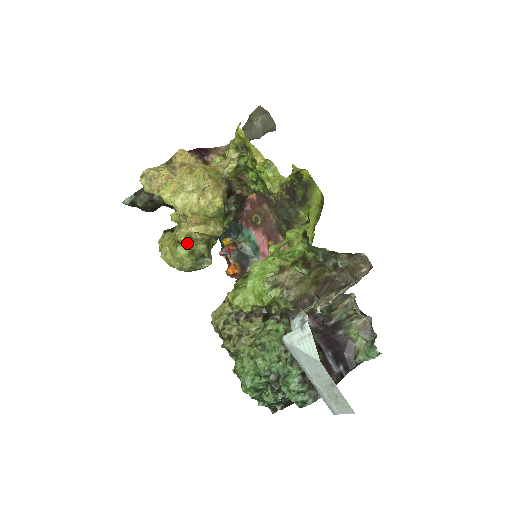
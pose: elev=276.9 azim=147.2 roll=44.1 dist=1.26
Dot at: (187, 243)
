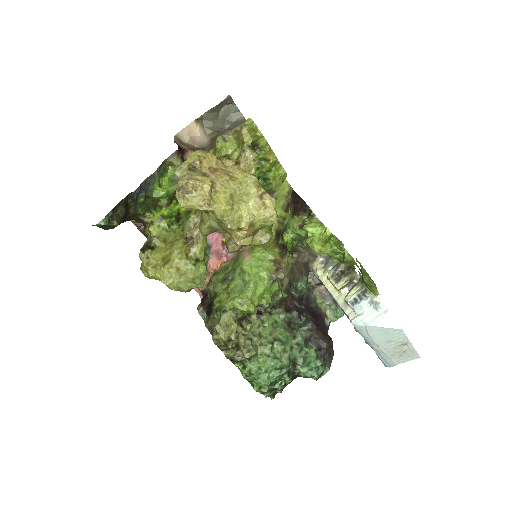
Dot at: (204, 259)
